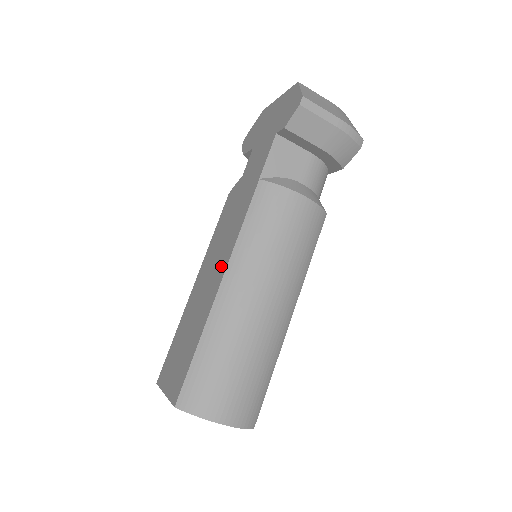
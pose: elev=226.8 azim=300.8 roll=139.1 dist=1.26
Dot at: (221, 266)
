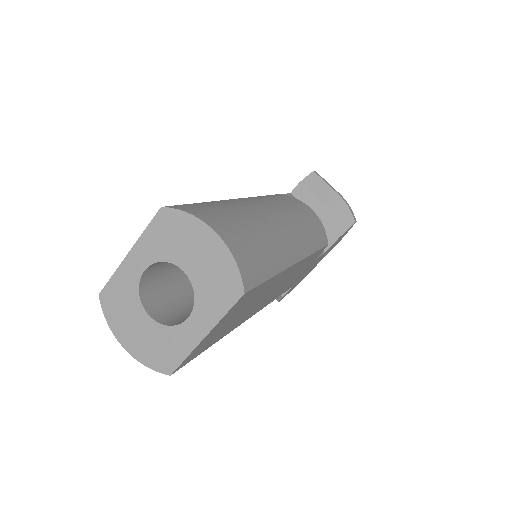
Dot at: occluded
